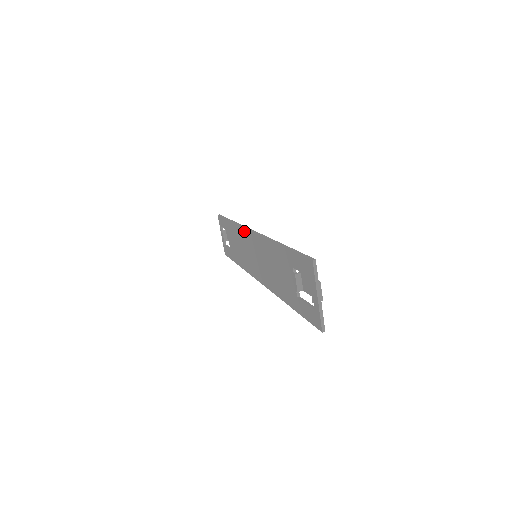
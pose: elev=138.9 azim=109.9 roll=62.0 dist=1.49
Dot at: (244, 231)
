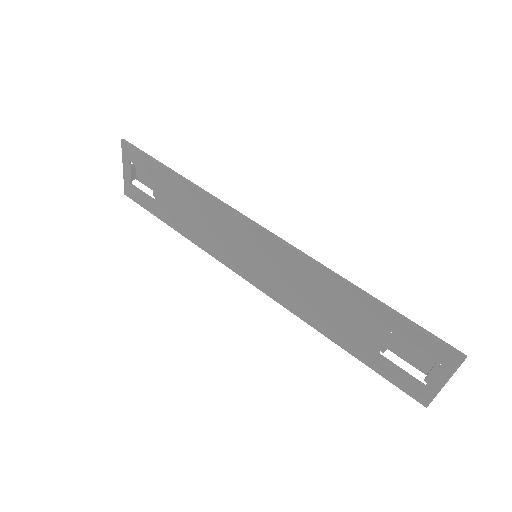
Dot at: (234, 217)
